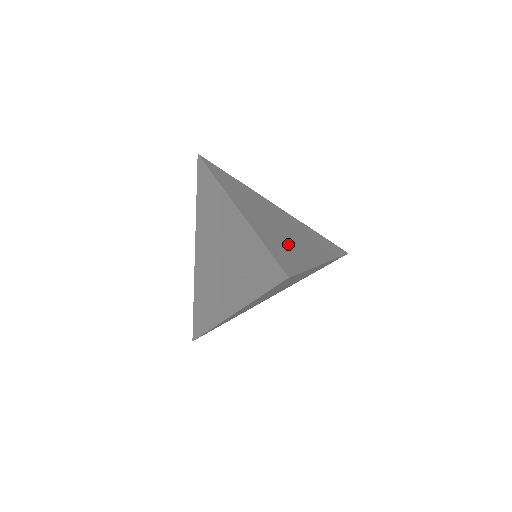
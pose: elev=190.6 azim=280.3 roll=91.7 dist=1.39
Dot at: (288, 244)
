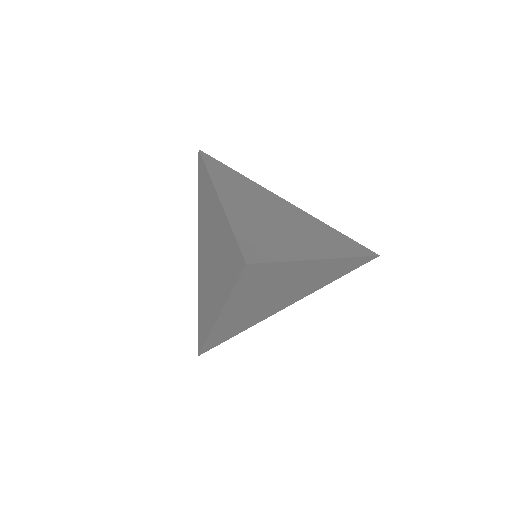
Dot at: (276, 235)
